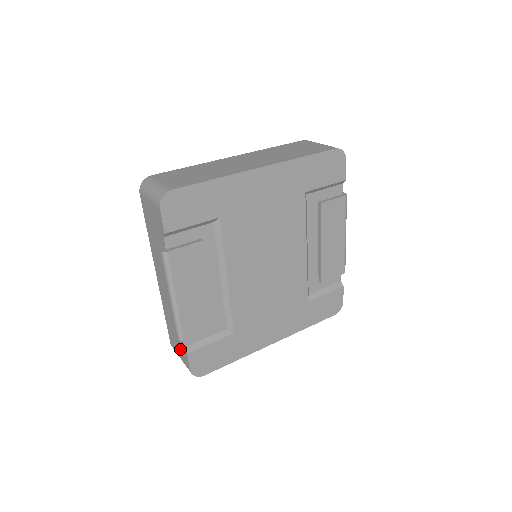
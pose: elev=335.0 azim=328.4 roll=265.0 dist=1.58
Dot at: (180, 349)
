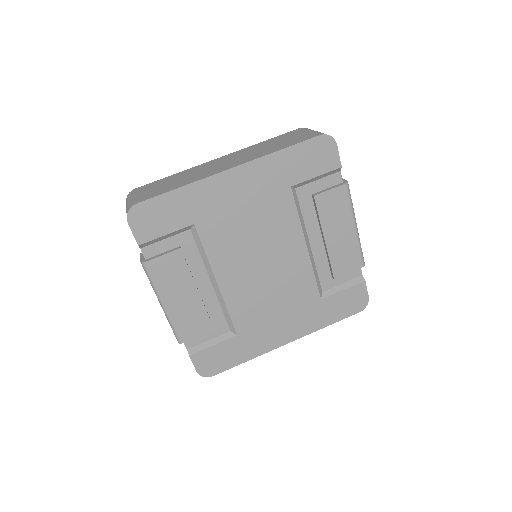
Dot at: occluded
